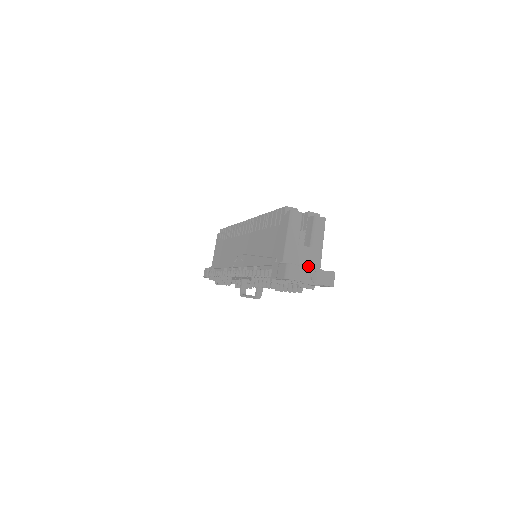
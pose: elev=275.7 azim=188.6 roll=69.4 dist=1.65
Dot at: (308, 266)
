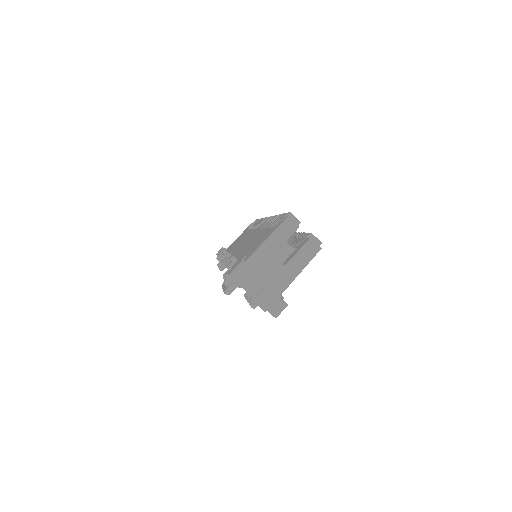
Dot at: (269, 283)
